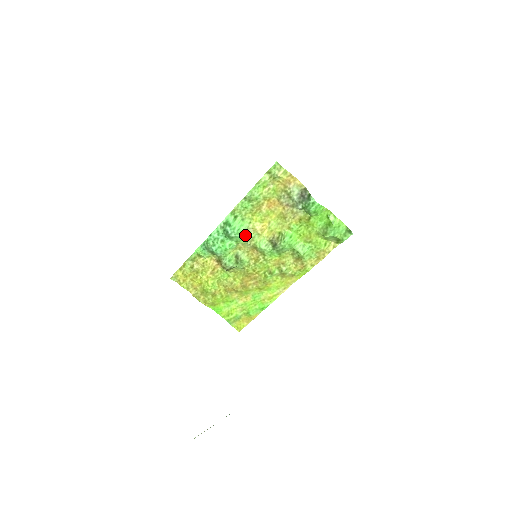
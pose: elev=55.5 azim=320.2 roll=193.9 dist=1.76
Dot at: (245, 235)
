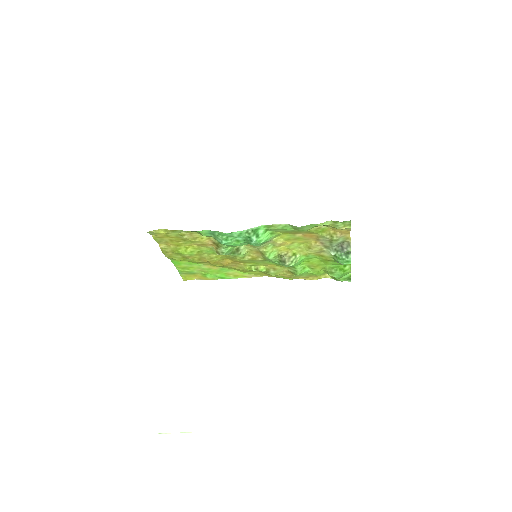
Dot at: (263, 244)
